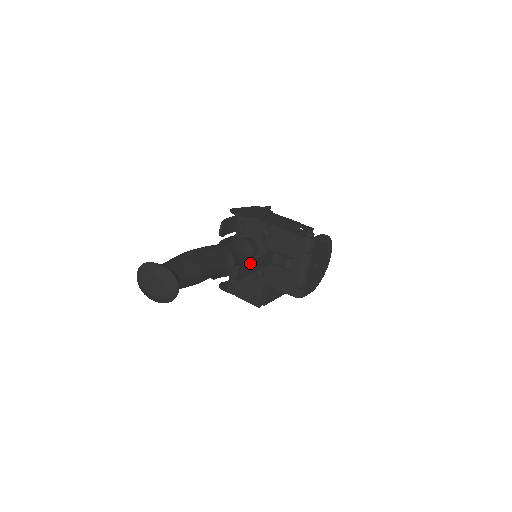
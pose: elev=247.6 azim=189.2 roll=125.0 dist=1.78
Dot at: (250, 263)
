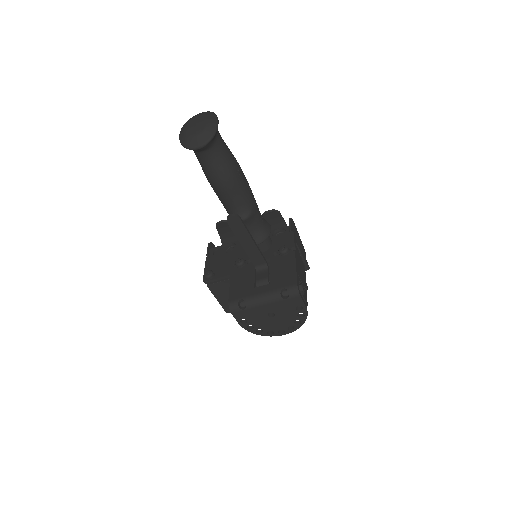
Dot at: (249, 232)
